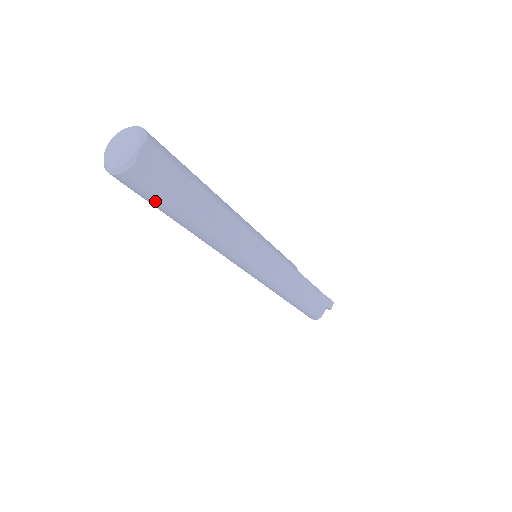
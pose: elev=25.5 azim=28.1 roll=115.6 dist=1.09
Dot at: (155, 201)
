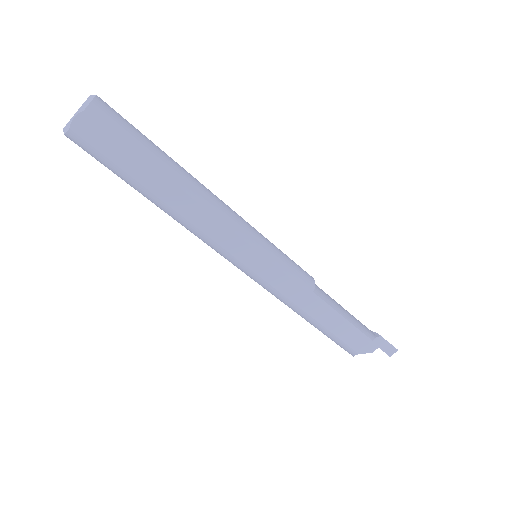
Dot at: (107, 167)
